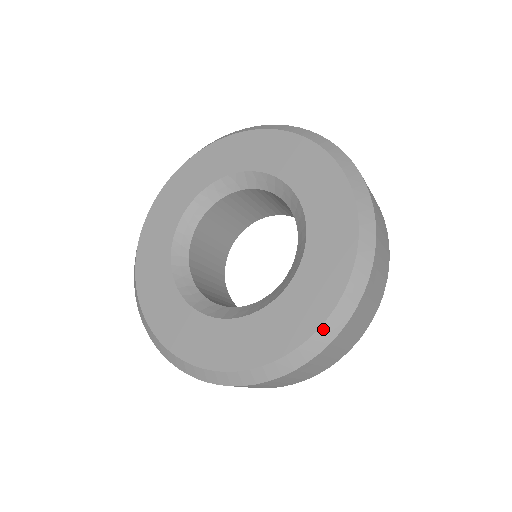
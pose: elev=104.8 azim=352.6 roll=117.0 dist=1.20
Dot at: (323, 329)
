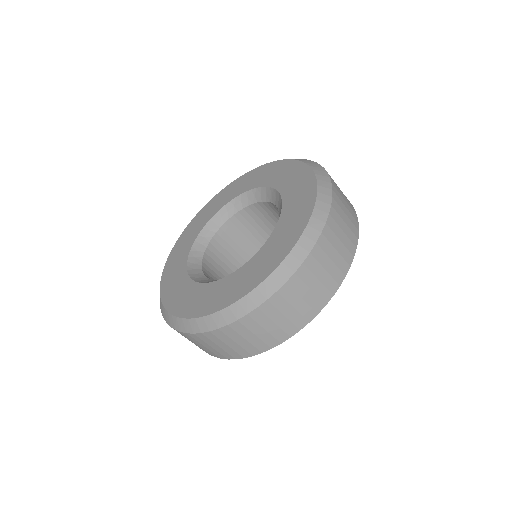
Dot at: (320, 185)
